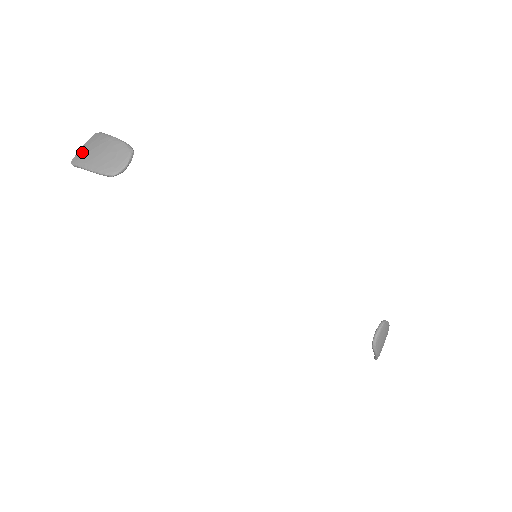
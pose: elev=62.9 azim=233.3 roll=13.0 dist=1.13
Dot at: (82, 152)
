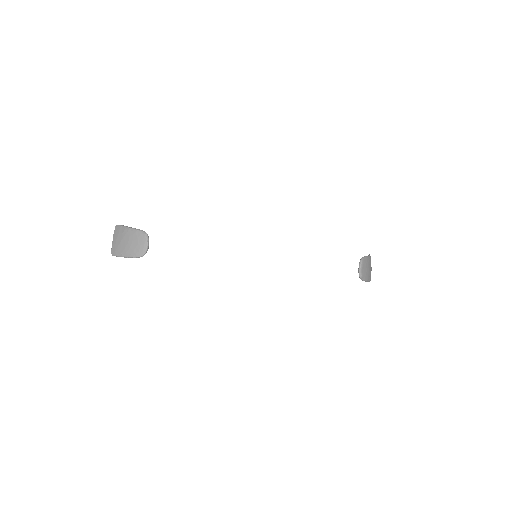
Dot at: (115, 245)
